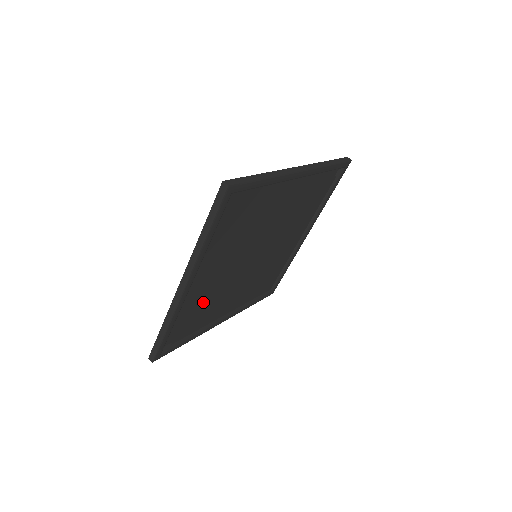
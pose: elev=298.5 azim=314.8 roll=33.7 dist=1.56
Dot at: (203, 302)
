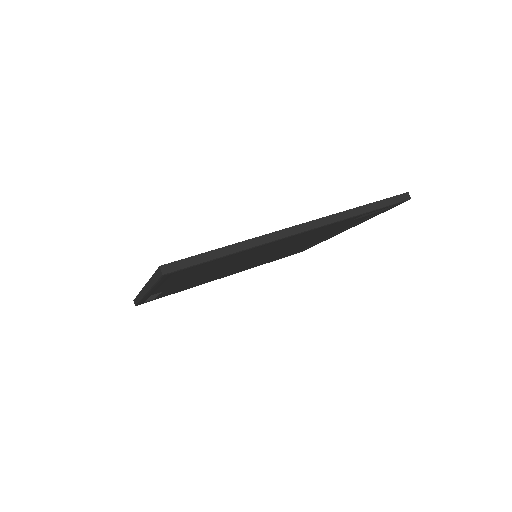
Dot at: (183, 286)
